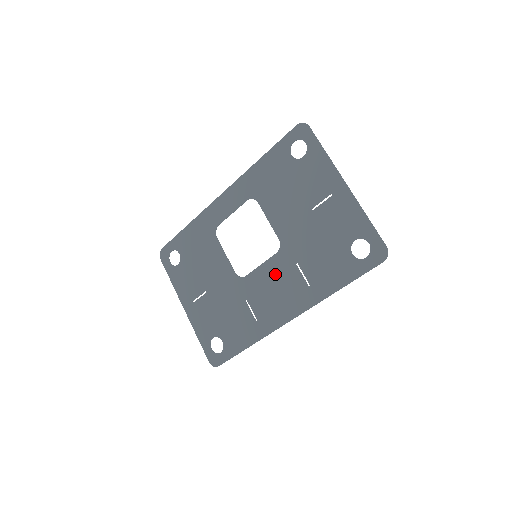
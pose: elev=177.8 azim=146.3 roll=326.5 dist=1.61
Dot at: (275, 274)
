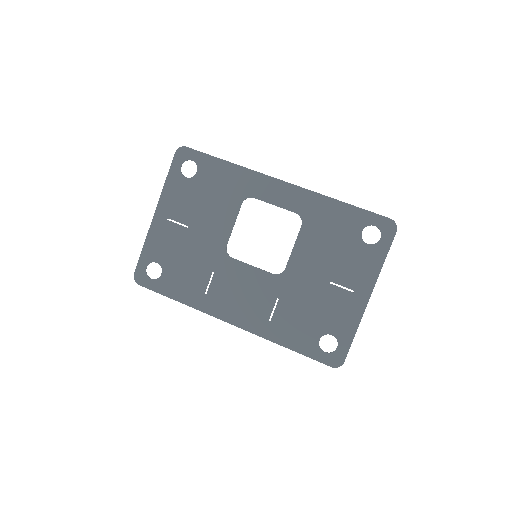
Dot at: (255, 285)
